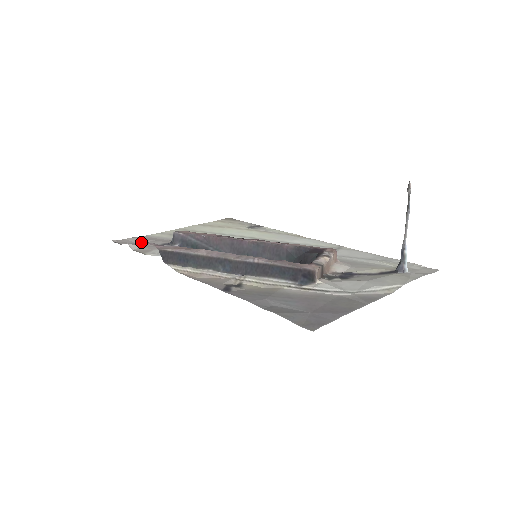
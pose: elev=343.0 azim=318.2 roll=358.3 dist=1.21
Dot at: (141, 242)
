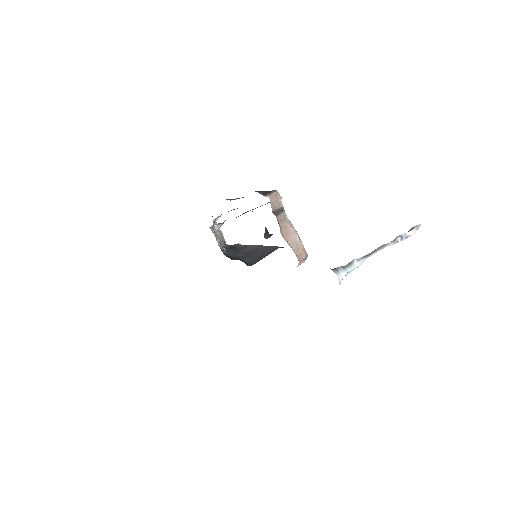
Dot at: occluded
